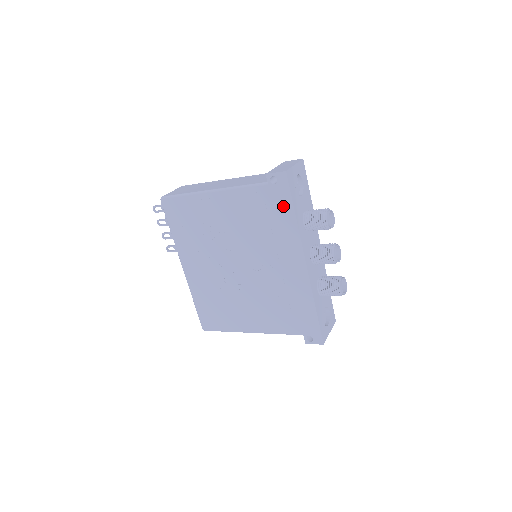
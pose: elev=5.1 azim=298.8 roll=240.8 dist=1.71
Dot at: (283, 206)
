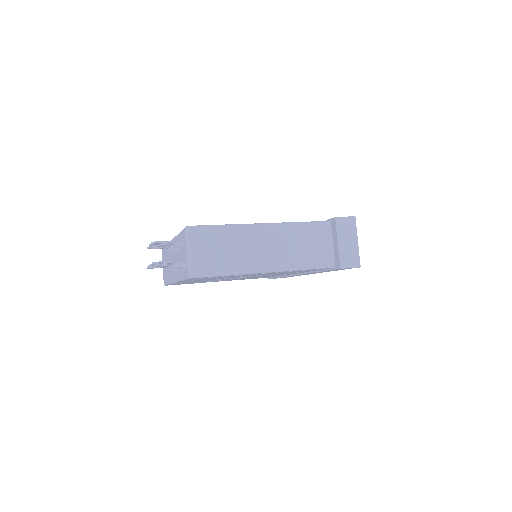
Dot at: occluded
